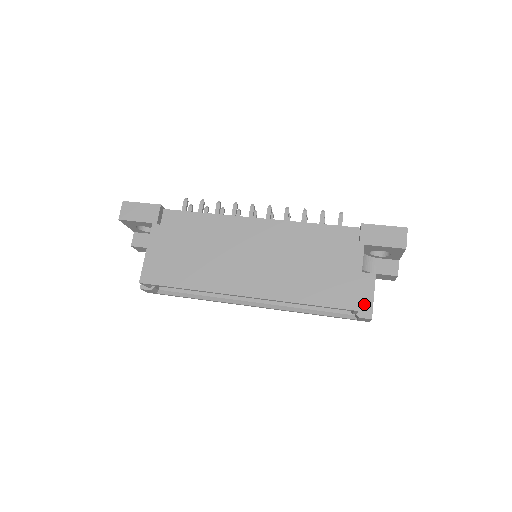
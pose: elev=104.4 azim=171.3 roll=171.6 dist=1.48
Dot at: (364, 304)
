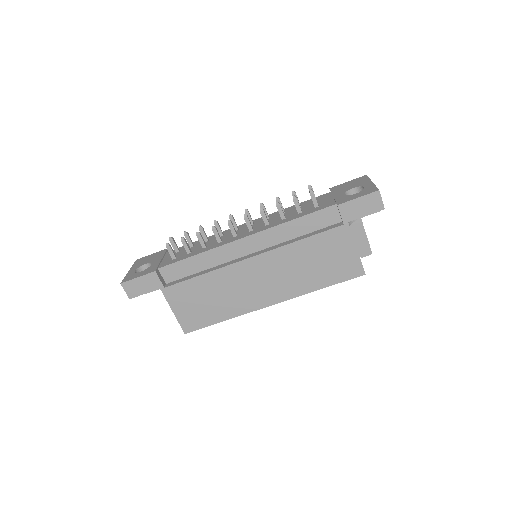
Dot at: (361, 246)
